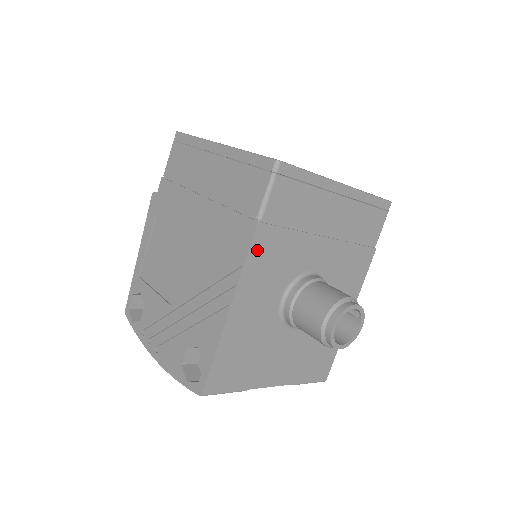
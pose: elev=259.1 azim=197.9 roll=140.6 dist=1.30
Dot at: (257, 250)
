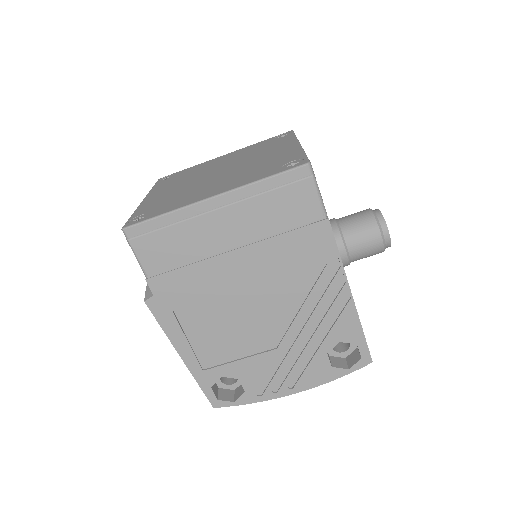
Dot at: occluded
